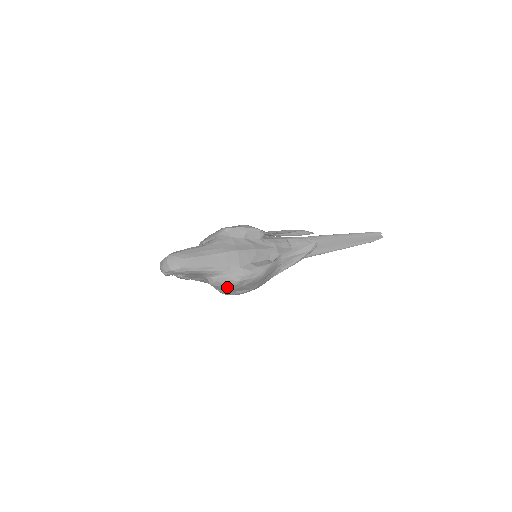
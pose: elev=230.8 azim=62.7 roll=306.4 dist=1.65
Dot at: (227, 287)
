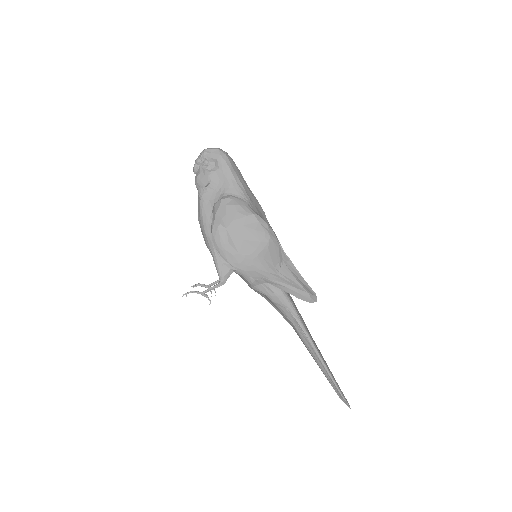
Dot at: (233, 214)
